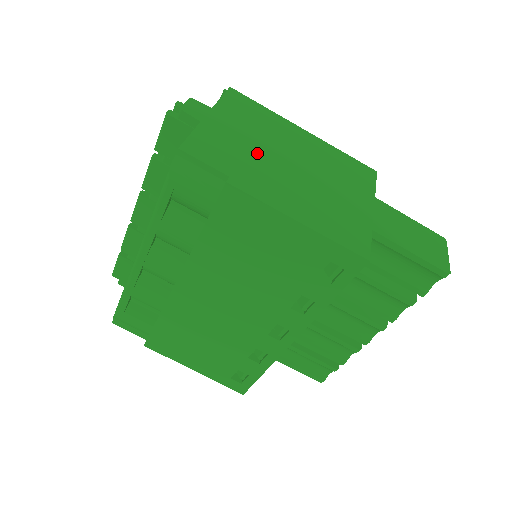
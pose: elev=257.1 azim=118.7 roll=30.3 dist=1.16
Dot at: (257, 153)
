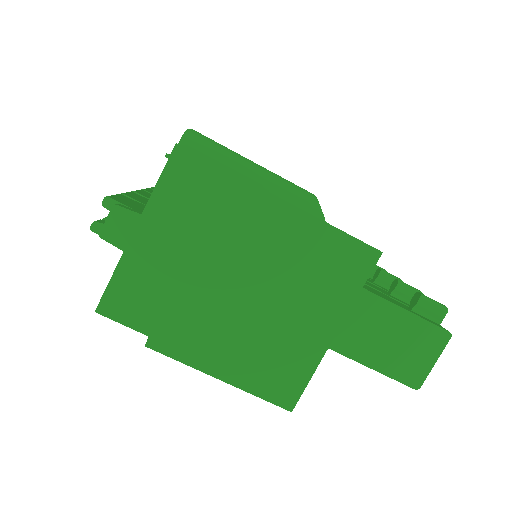
Dot at: (192, 284)
